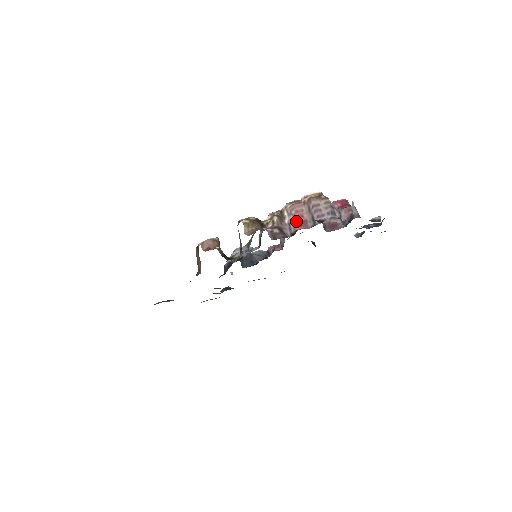
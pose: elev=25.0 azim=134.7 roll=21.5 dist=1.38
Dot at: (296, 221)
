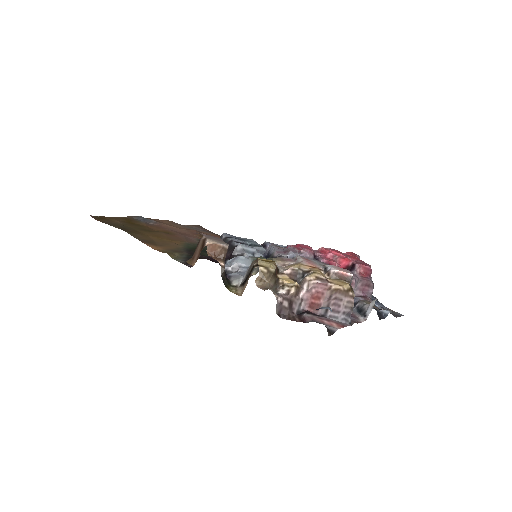
Dot at: (310, 301)
